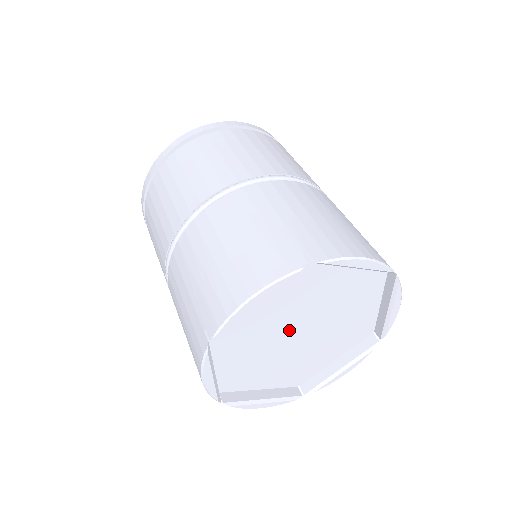
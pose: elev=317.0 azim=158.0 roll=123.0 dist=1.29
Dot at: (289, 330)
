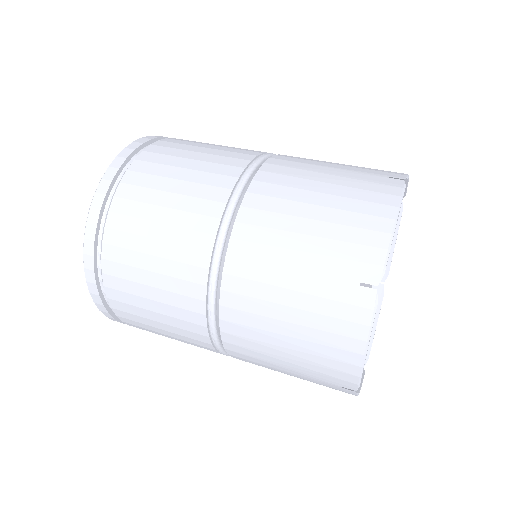
Dot at: occluded
